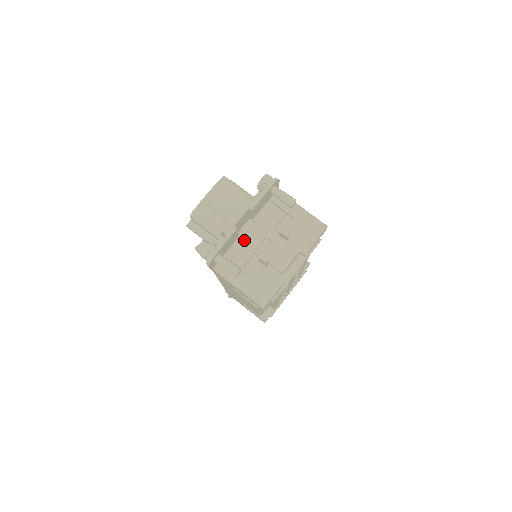
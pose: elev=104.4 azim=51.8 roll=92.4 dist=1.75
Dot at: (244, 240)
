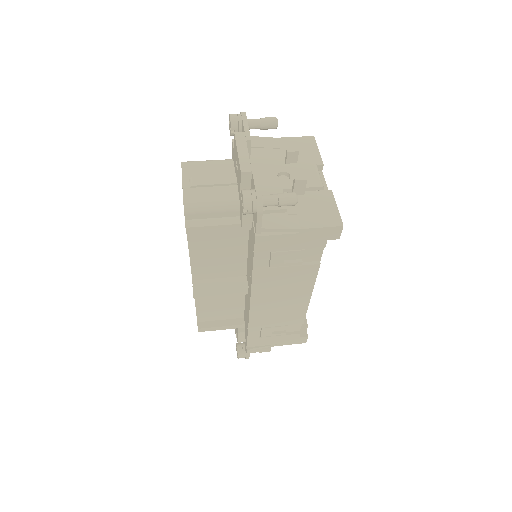
Dot at: (261, 187)
